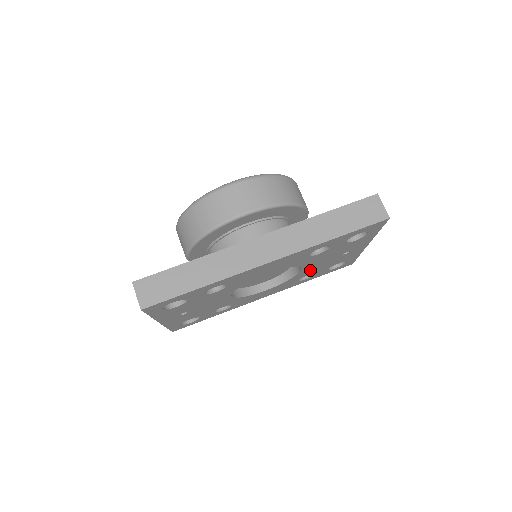
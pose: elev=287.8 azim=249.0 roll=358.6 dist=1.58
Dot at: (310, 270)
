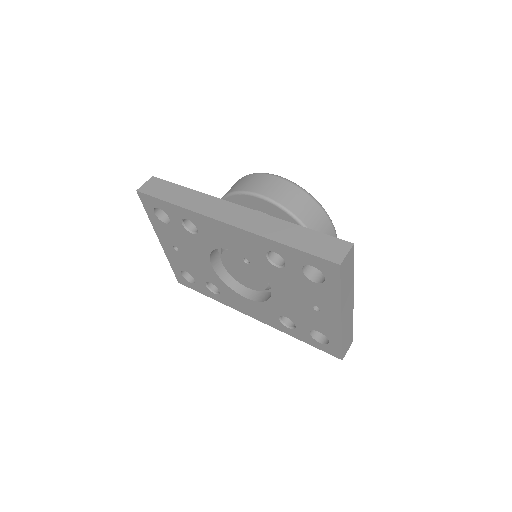
Dot at: (285, 306)
